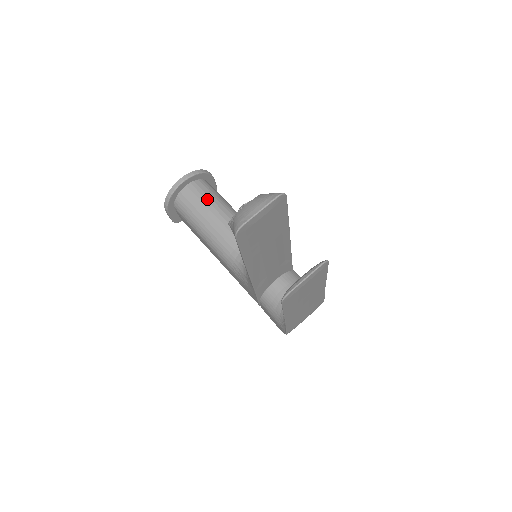
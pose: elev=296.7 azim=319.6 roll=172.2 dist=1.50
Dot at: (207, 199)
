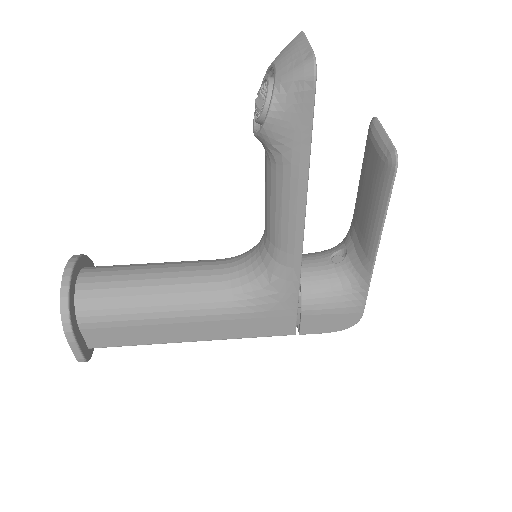
Dot at: (123, 269)
